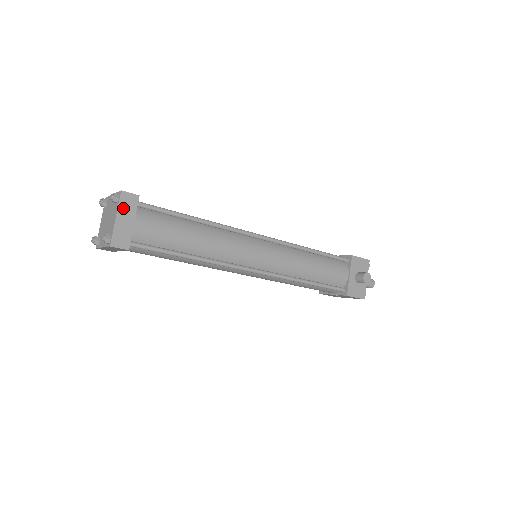
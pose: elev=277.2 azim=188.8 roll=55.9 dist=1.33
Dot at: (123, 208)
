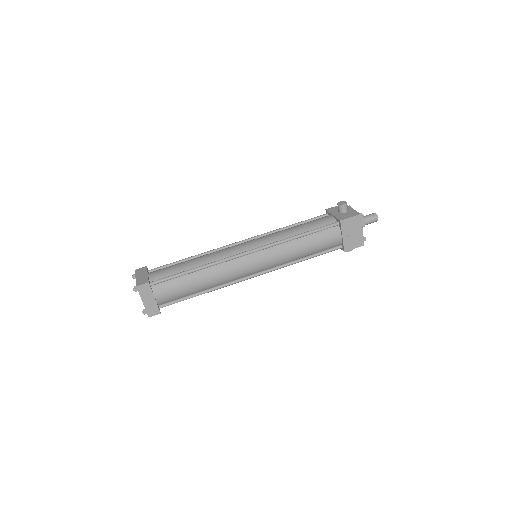
Dot at: (139, 273)
